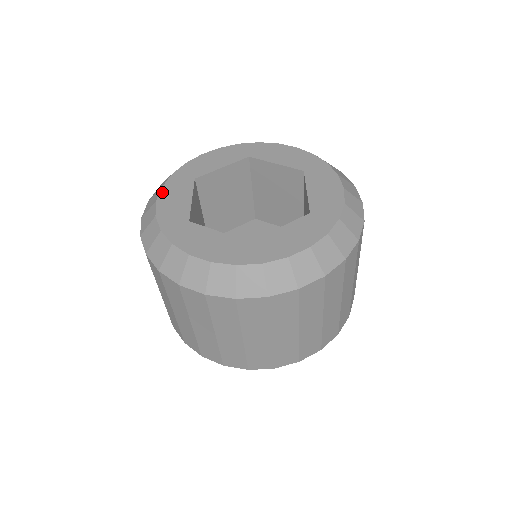
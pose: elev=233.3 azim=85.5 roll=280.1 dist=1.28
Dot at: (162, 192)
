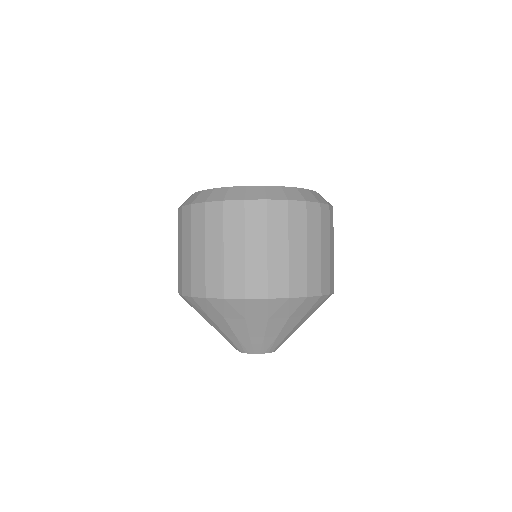
Dot at: occluded
